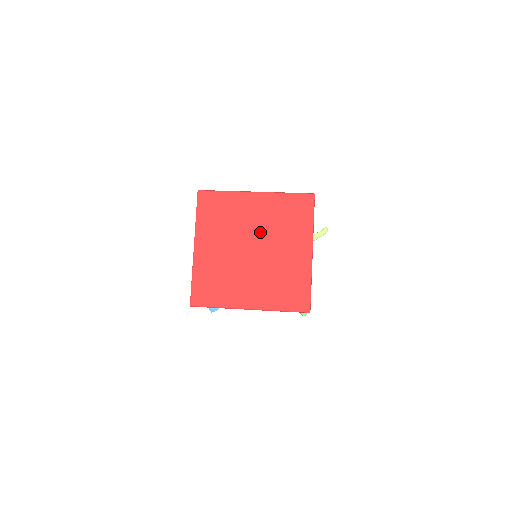
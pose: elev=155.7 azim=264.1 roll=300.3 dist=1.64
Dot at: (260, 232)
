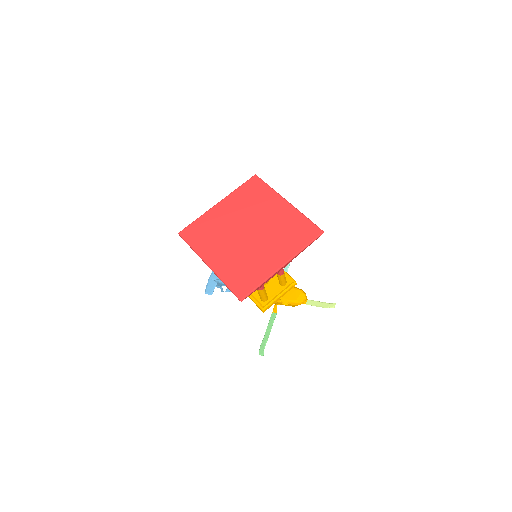
Dot at: (265, 226)
